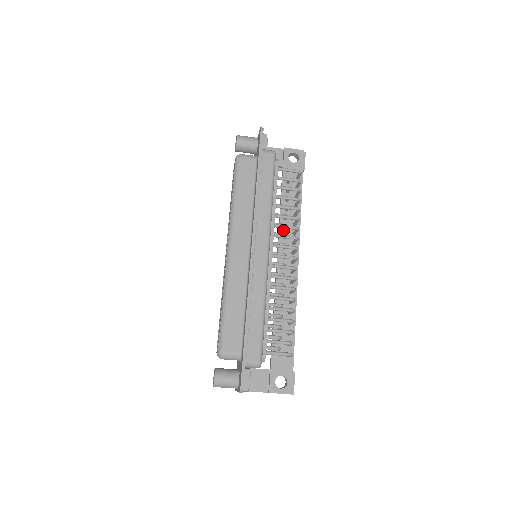
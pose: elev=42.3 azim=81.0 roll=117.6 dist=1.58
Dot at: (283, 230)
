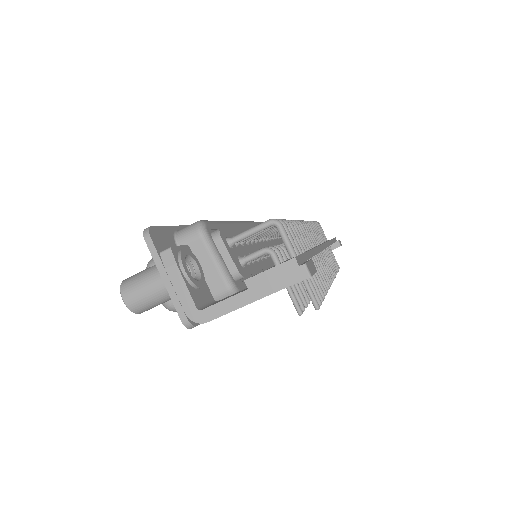
Dot at: occluded
